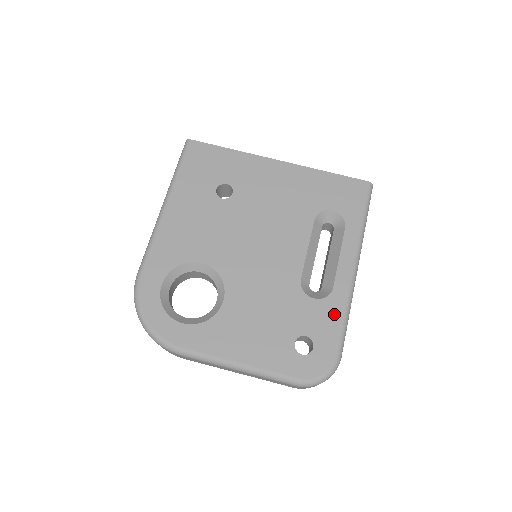
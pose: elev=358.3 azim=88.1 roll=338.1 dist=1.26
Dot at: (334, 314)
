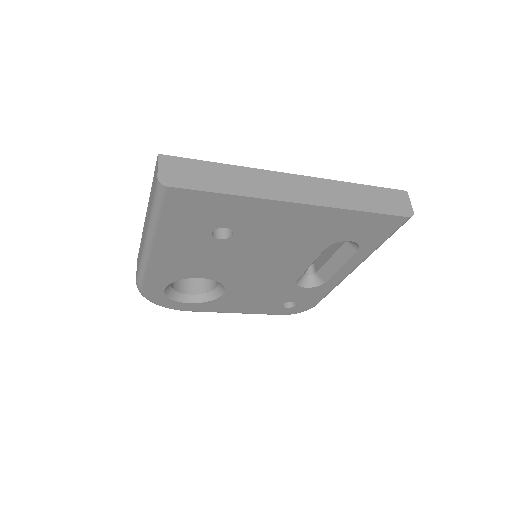
Dot at: (320, 293)
